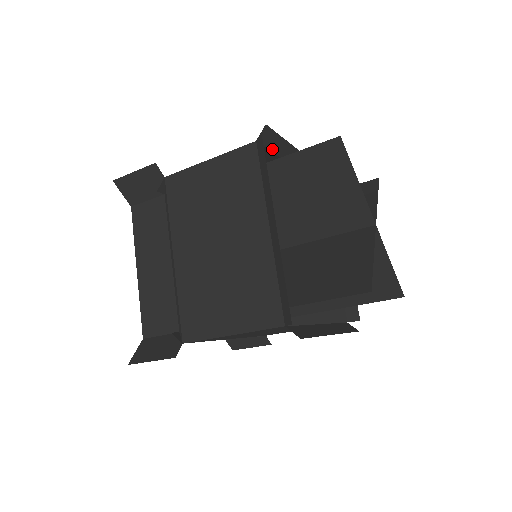
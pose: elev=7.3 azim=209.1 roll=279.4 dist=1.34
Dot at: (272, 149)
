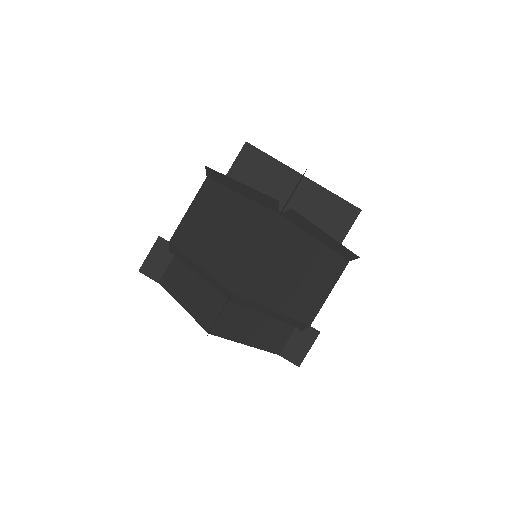
Dot at: occluded
